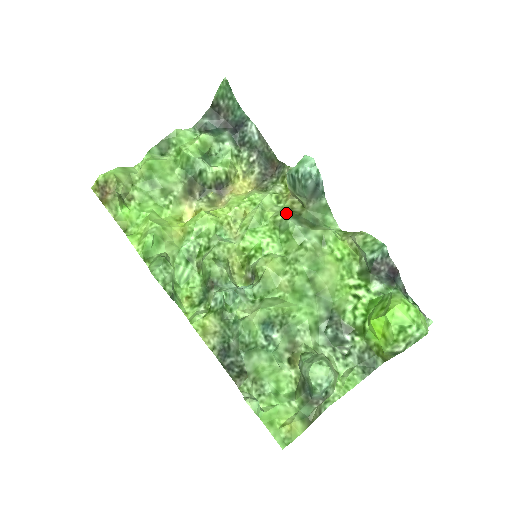
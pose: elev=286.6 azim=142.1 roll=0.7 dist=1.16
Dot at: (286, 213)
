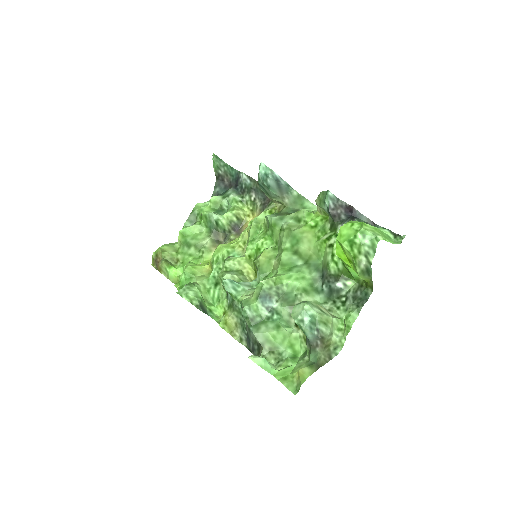
Dot at: occluded
